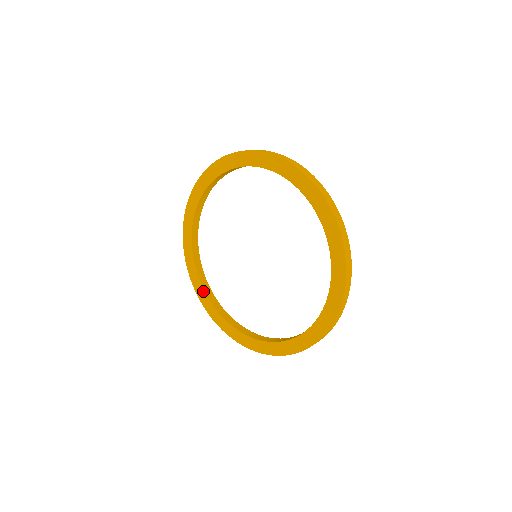
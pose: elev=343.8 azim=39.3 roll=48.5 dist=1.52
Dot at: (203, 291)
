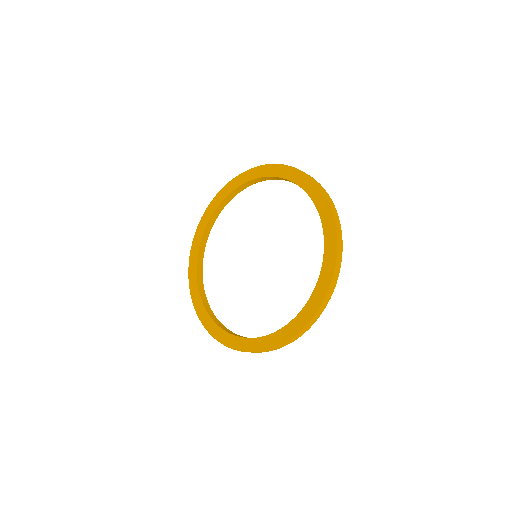
Dot at: (196, 266)
